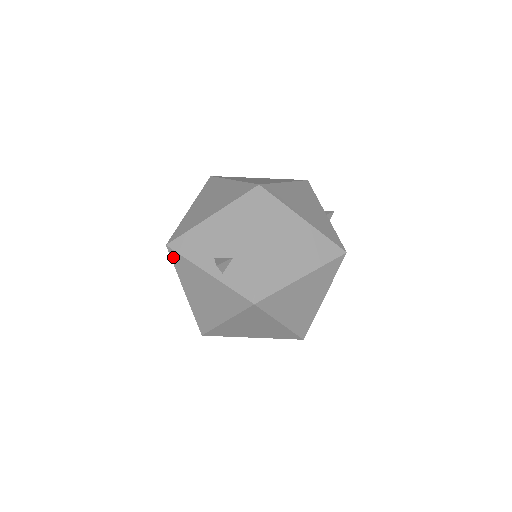
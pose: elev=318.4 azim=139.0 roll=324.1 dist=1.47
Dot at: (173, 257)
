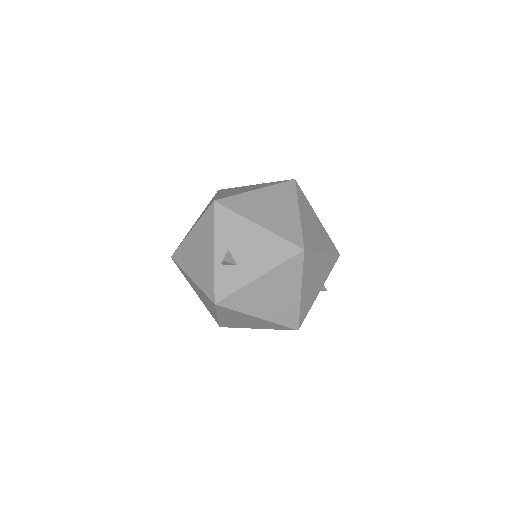
Dot at: (209, 211)
